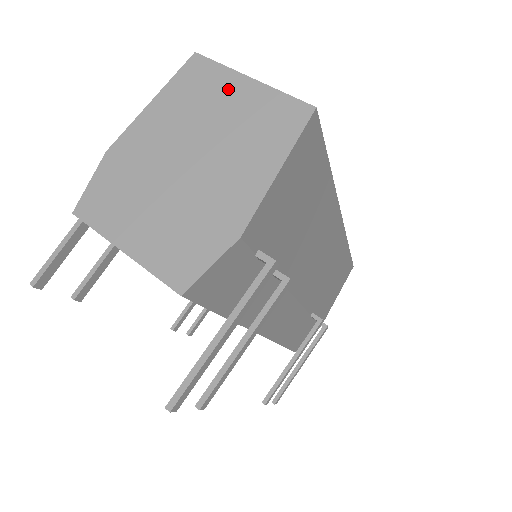
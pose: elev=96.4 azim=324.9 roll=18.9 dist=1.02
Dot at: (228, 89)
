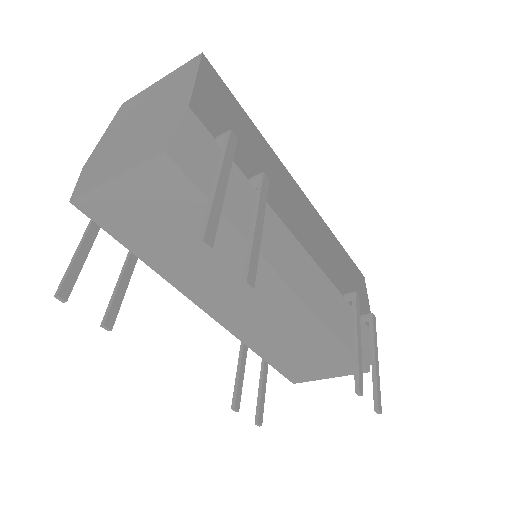
Dot at: (148, 92)
